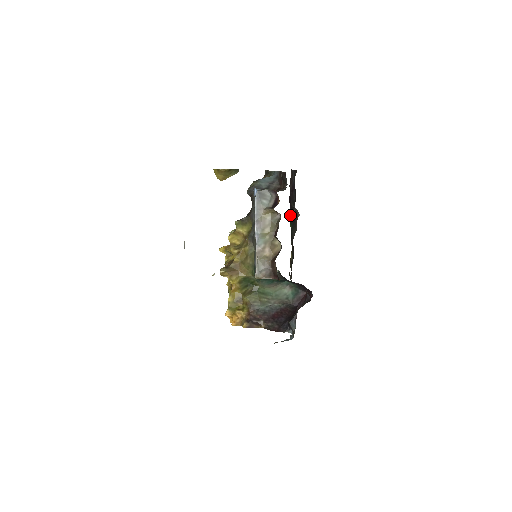
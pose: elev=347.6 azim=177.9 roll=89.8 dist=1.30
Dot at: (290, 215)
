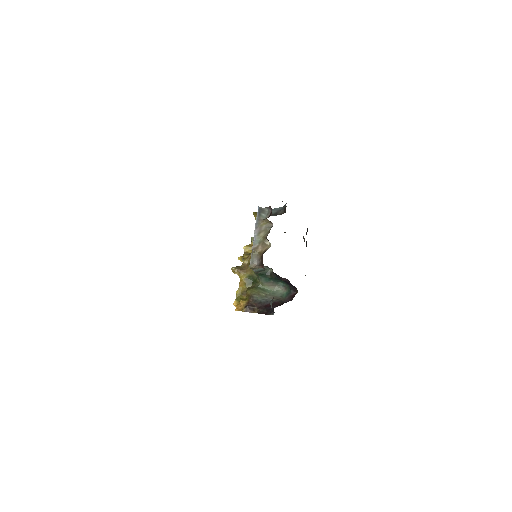
Dot at: occluded
